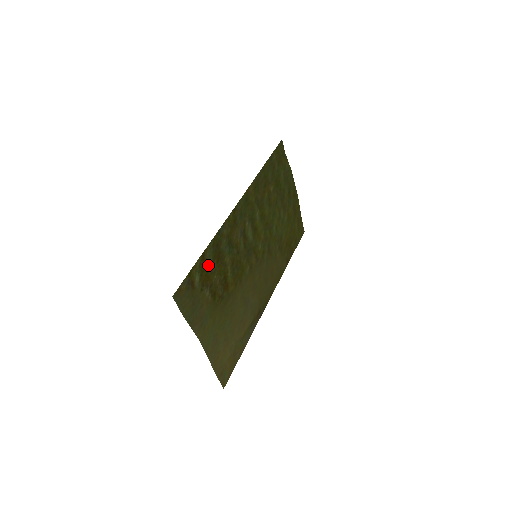
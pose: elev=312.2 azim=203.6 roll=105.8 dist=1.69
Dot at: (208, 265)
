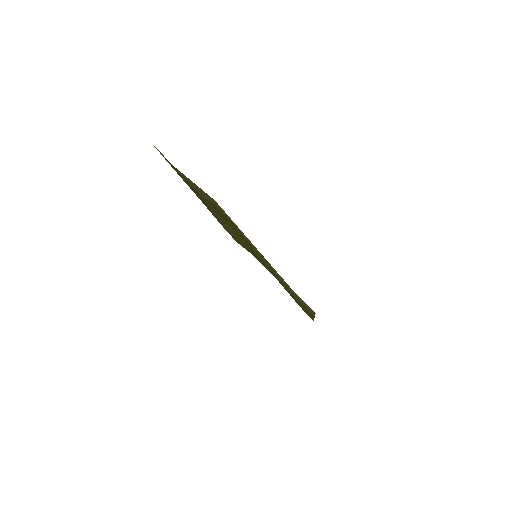
Dot at: occluded
